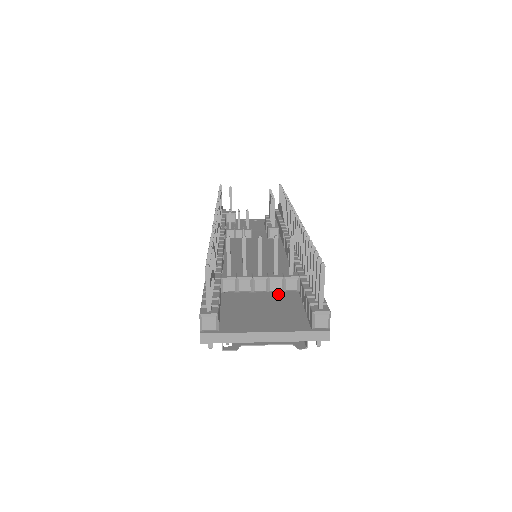
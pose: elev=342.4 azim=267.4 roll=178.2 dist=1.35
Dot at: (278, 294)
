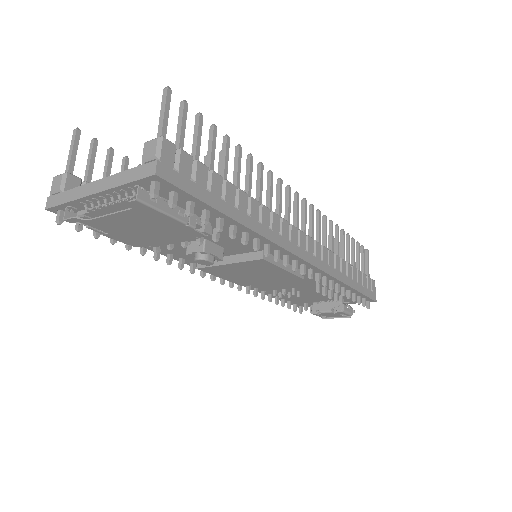
Dot at: occluded
